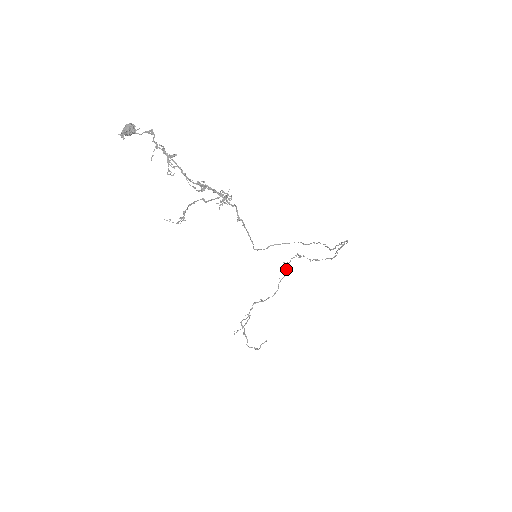
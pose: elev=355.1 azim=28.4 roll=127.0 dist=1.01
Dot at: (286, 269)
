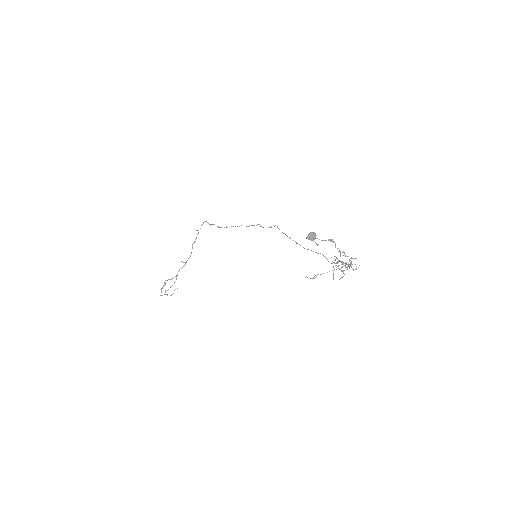
Dot at: (197, 234)
